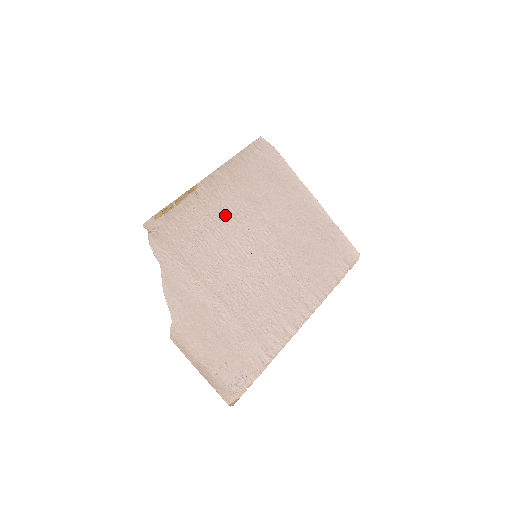
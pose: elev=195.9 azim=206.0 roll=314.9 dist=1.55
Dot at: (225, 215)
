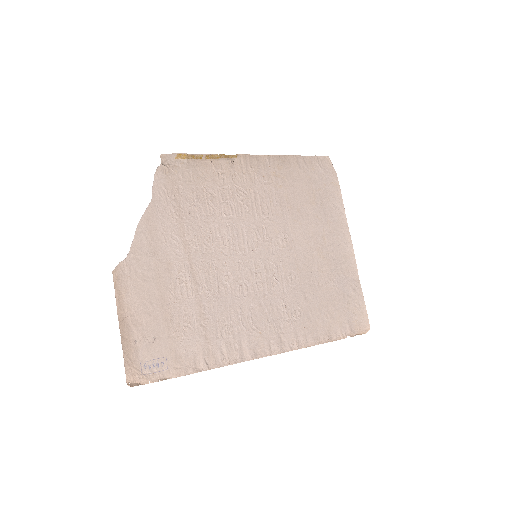
Dot at: (248, 199)
